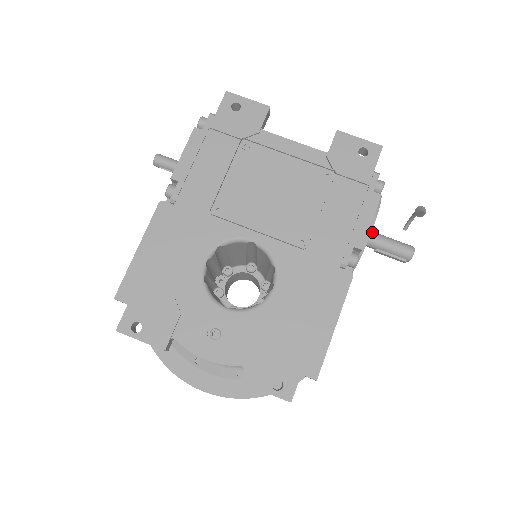
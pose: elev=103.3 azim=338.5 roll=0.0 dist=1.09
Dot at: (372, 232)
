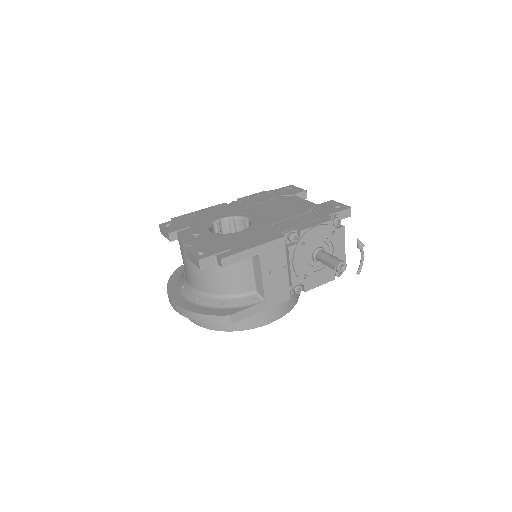
Dot at: occluded
